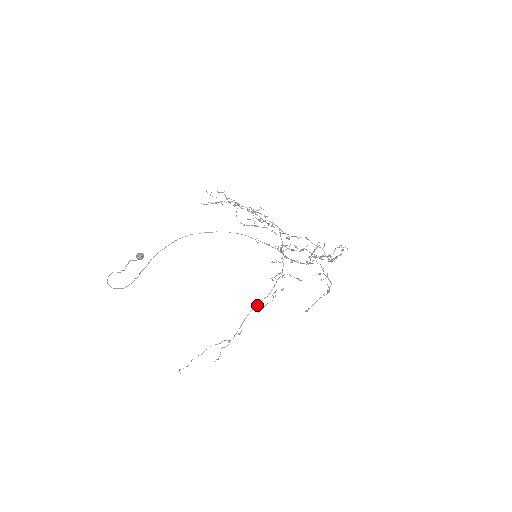
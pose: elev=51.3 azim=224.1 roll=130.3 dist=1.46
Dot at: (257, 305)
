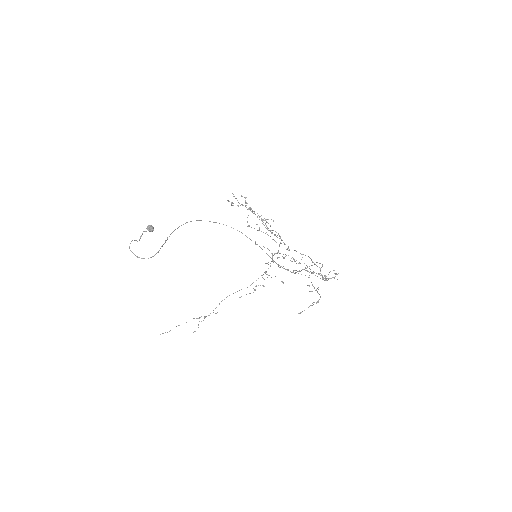
Dot at: (235, 292)
